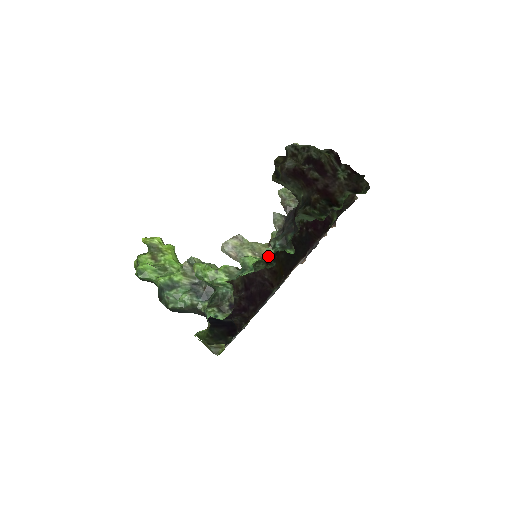
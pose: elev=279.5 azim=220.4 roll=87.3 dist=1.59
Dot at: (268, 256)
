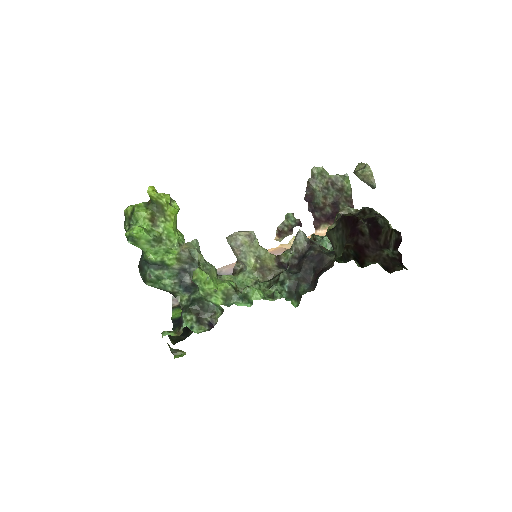
Dot at: (272, 298)
